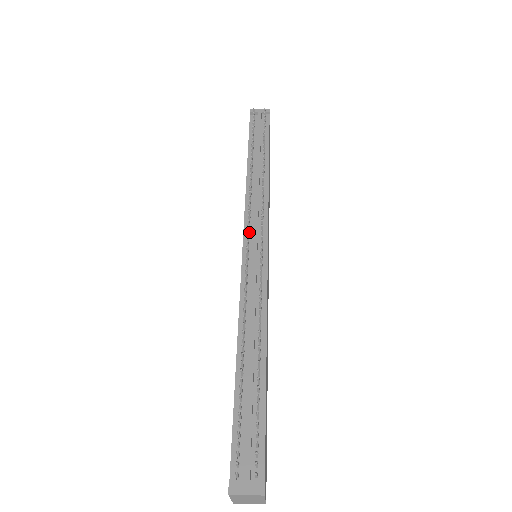
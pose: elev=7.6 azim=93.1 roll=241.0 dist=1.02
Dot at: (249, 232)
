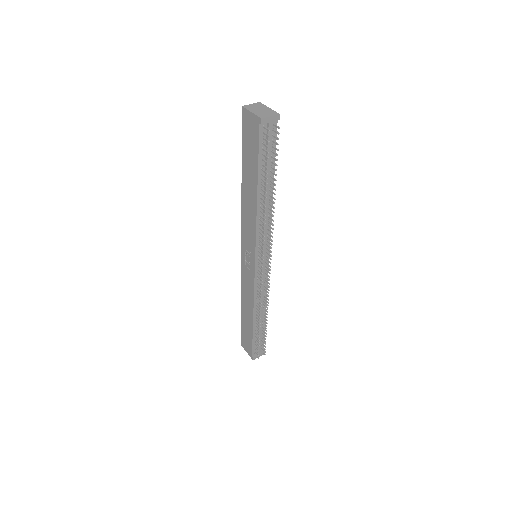
Dot at: (260, 256)
